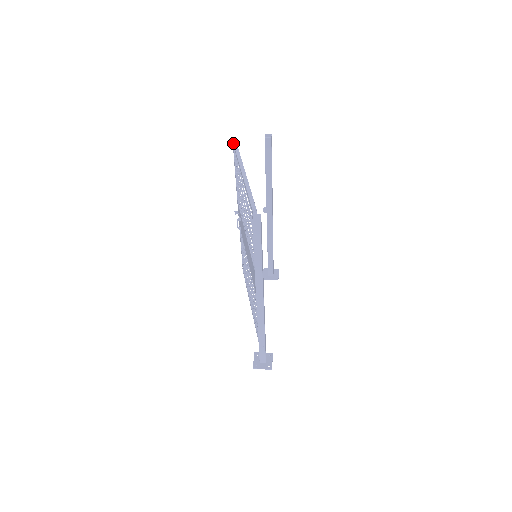
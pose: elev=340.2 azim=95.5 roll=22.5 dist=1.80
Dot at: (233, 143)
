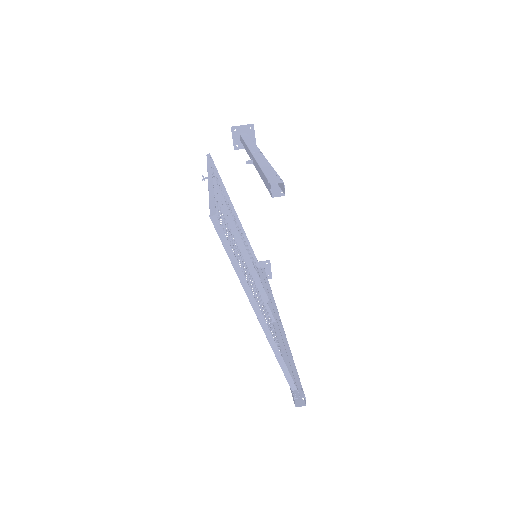
Dot at: occluded
